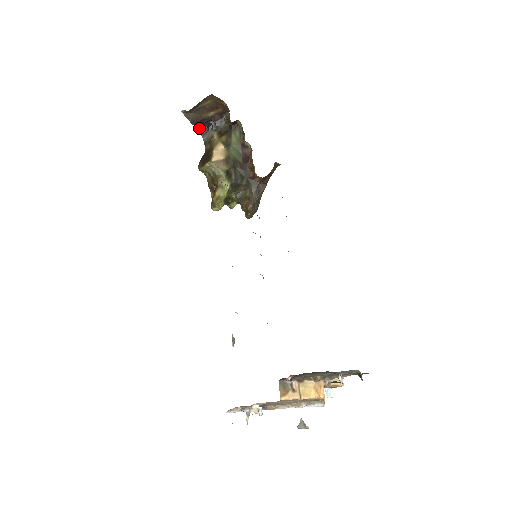
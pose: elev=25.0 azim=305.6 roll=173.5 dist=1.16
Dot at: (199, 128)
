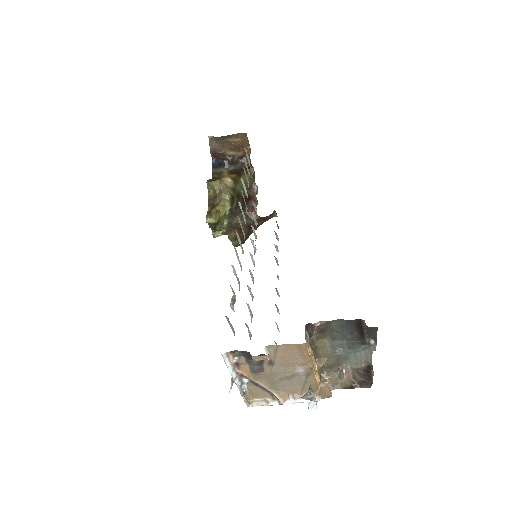
Dot at: (213, 160)
